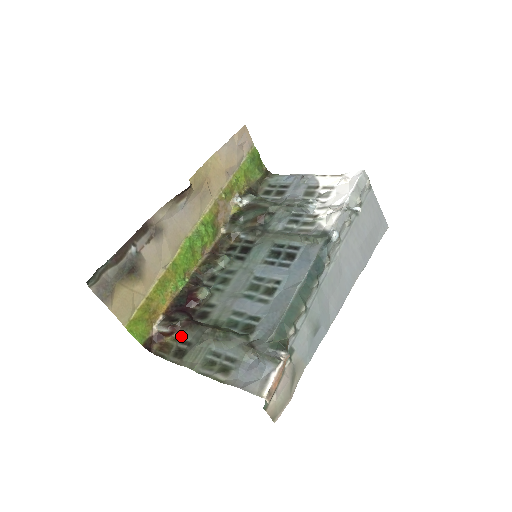
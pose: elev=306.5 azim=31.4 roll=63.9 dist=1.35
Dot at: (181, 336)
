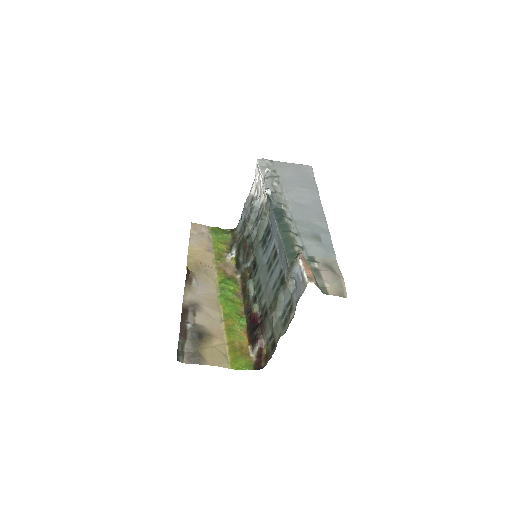
Dot at: (266, 339)
